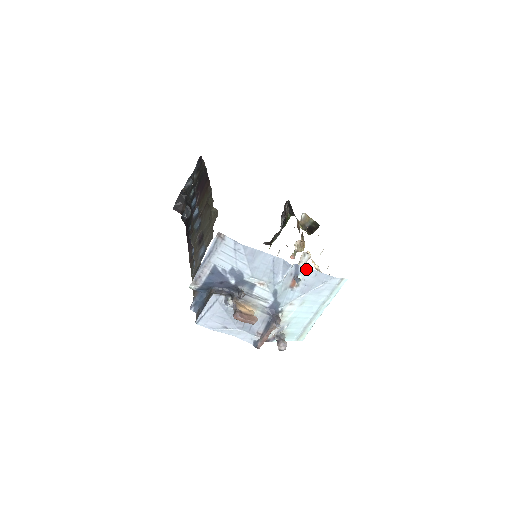
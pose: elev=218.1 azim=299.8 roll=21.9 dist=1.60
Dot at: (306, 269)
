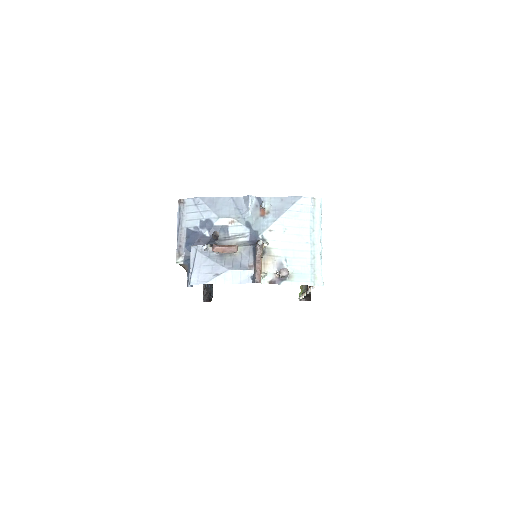
Dot at: (269, 198)
